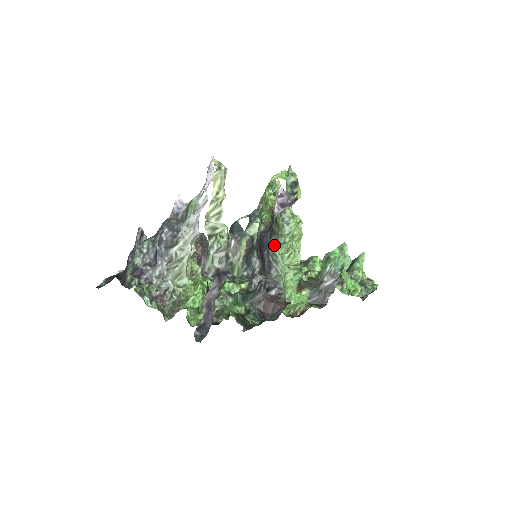
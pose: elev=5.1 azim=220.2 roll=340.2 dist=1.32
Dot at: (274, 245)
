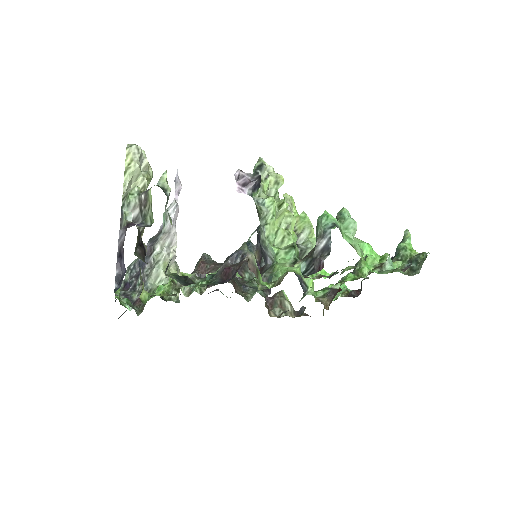
Dot at: (261, 233)
